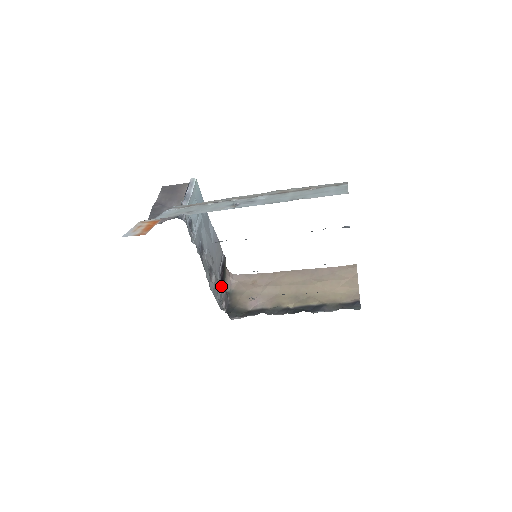
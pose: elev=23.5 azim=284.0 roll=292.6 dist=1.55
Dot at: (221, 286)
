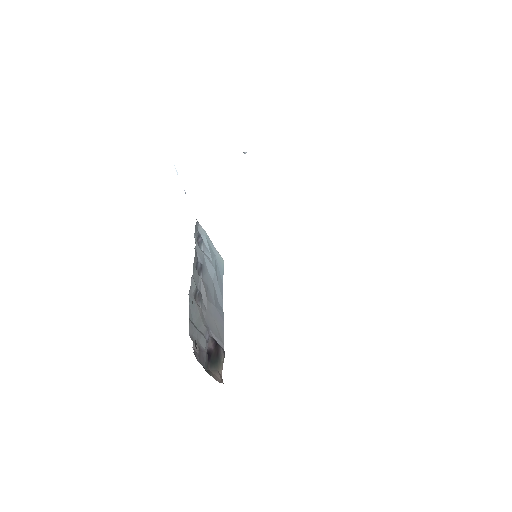
Dot at: (204, 336)
